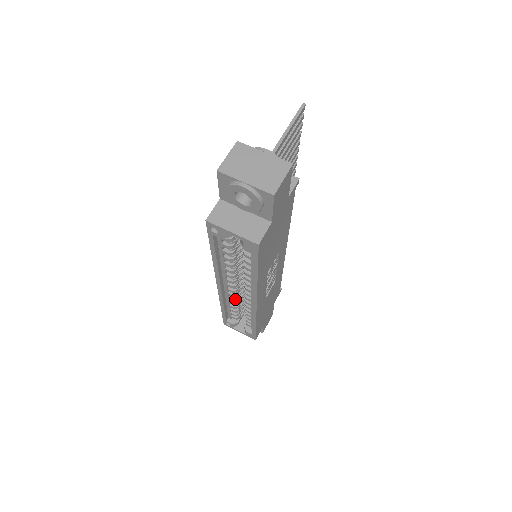
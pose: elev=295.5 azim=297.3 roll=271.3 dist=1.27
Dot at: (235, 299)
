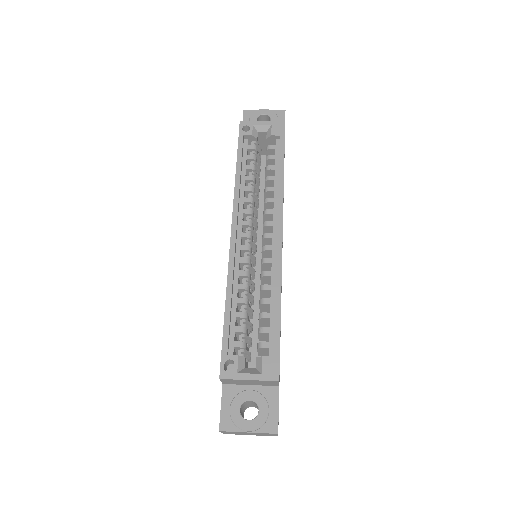
Dot at: (248, 271)
